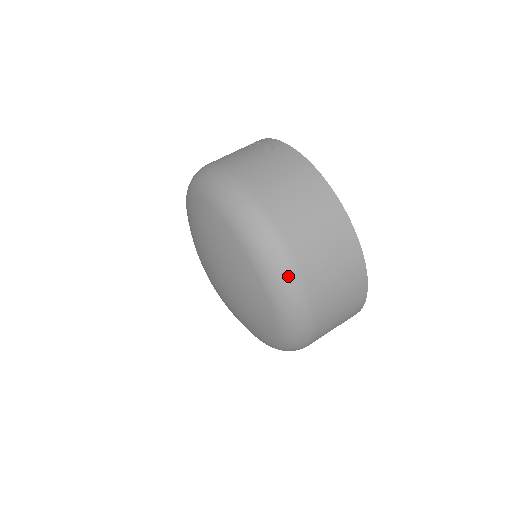
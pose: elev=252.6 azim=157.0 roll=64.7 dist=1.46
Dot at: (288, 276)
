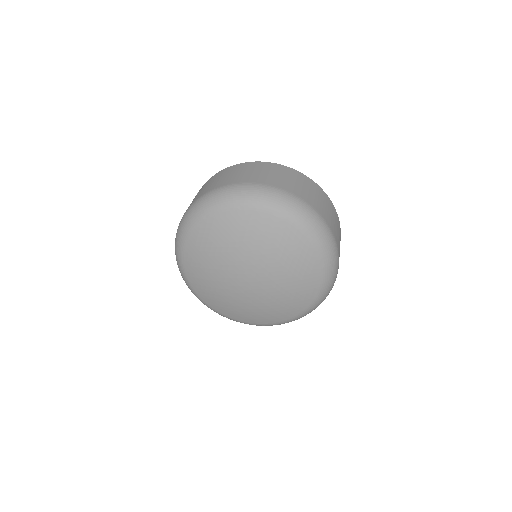
Dot at: (275, 193)
